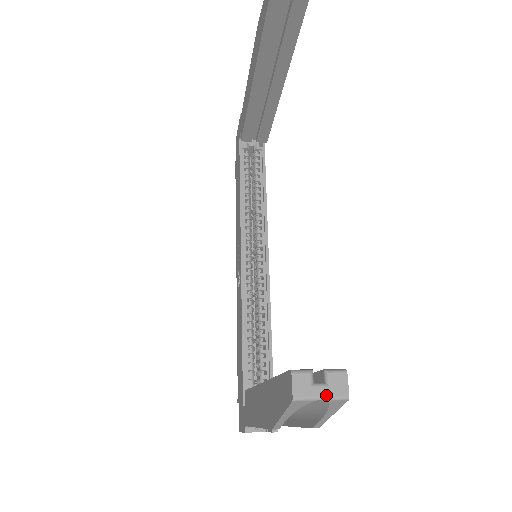
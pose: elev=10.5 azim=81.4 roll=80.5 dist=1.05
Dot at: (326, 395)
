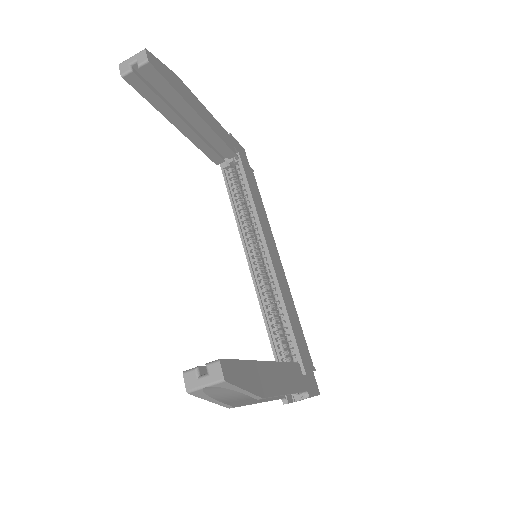
Dot at: (208, 383)
